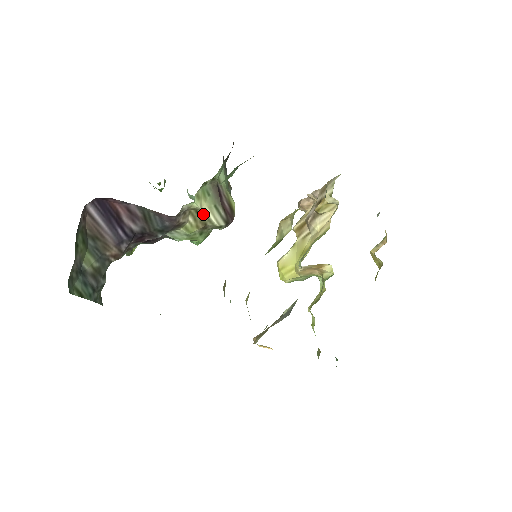
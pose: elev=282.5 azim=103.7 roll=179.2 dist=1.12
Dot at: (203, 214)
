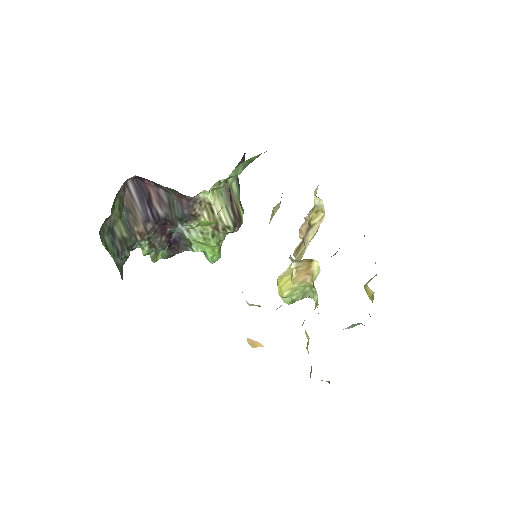
Dot at: (216, 211)
